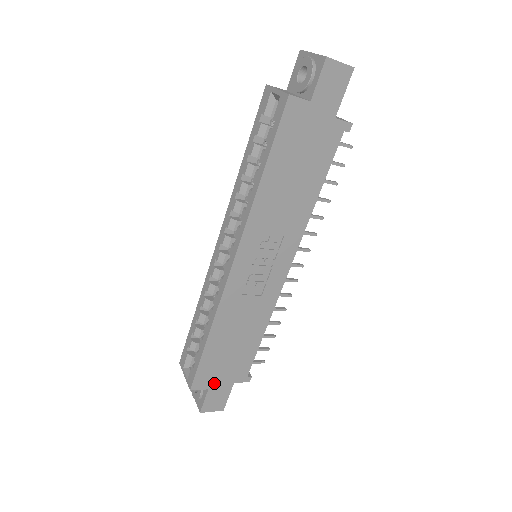
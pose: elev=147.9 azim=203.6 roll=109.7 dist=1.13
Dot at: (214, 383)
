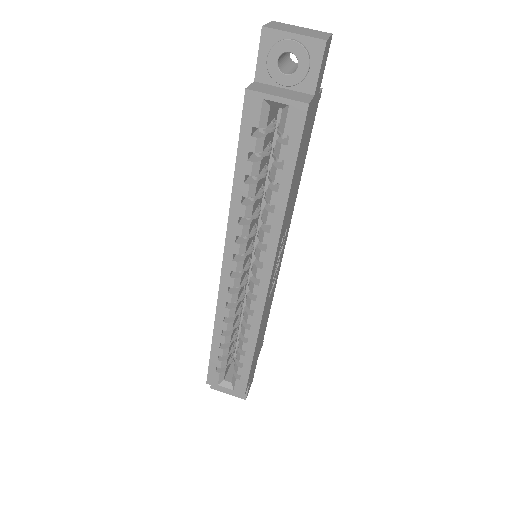
Dot at: (252, 373)
